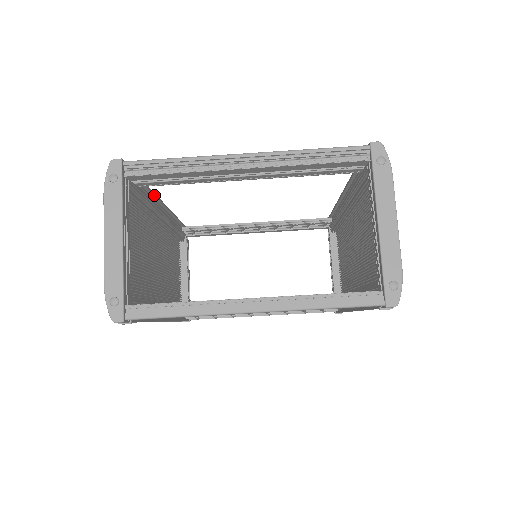
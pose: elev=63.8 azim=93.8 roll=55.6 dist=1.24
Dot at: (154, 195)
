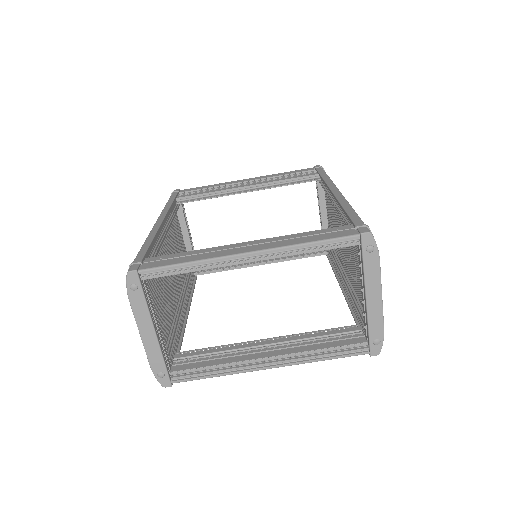
Dot at: (157, 233)
